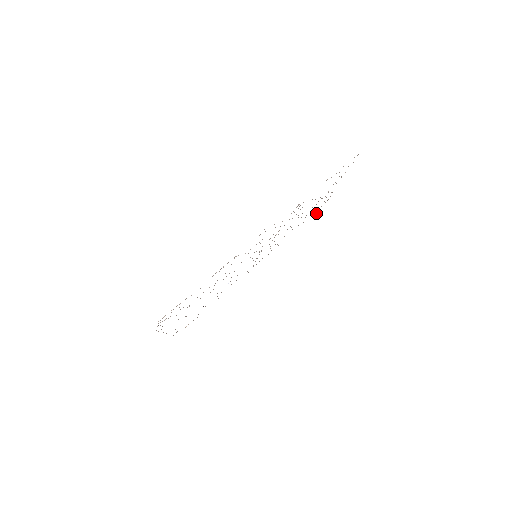
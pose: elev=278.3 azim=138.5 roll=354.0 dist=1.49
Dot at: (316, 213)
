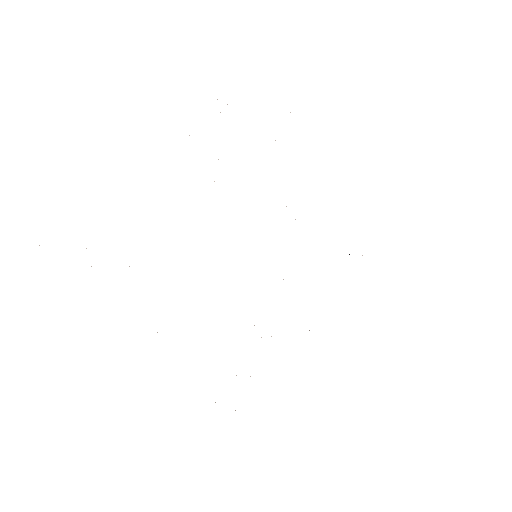
Dot at: occluded
